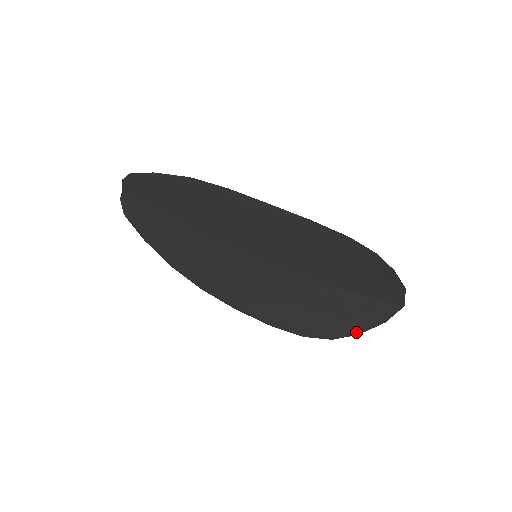
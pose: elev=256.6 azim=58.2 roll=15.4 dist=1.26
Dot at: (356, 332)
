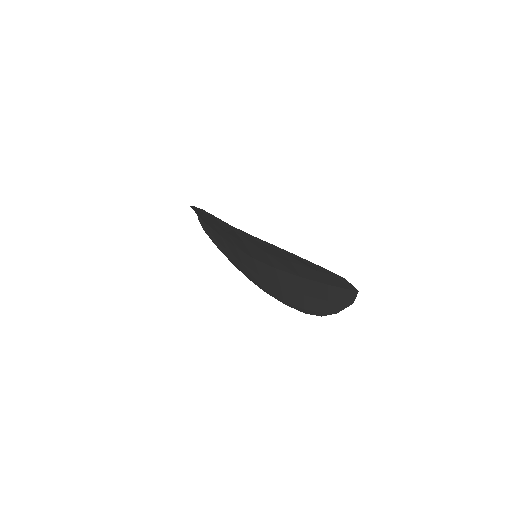
Dot at: (335, 311)
